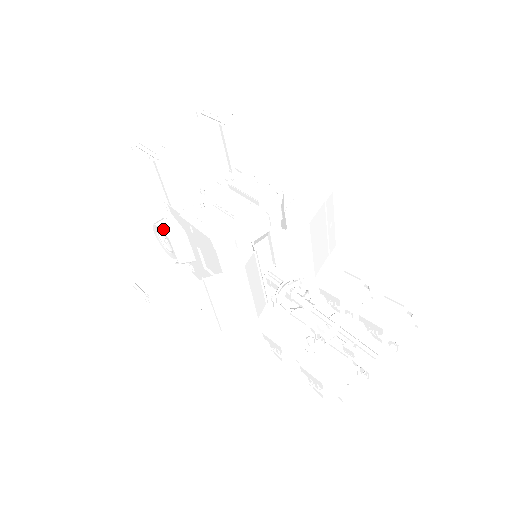
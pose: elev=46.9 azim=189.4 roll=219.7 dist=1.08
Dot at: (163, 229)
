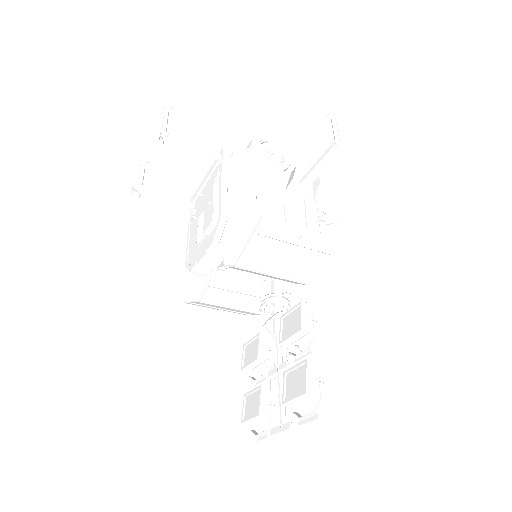
Dot at: occluded
